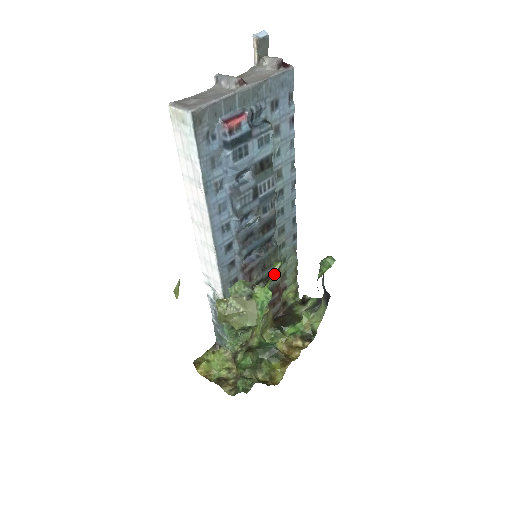
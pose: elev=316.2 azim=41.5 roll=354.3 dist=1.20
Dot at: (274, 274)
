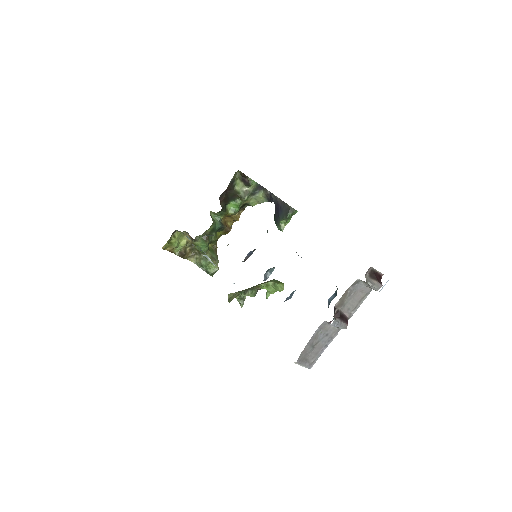
Dot at: (276, 291)
